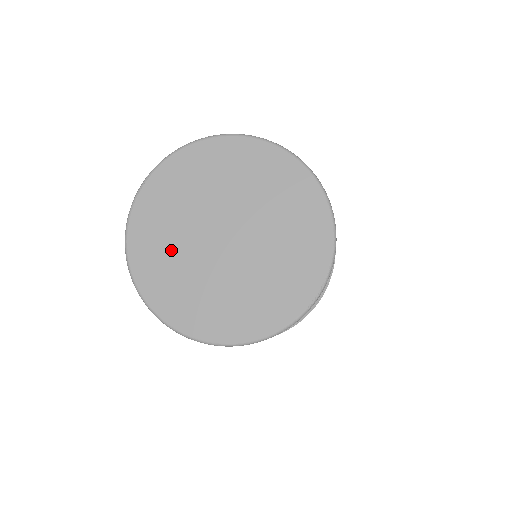
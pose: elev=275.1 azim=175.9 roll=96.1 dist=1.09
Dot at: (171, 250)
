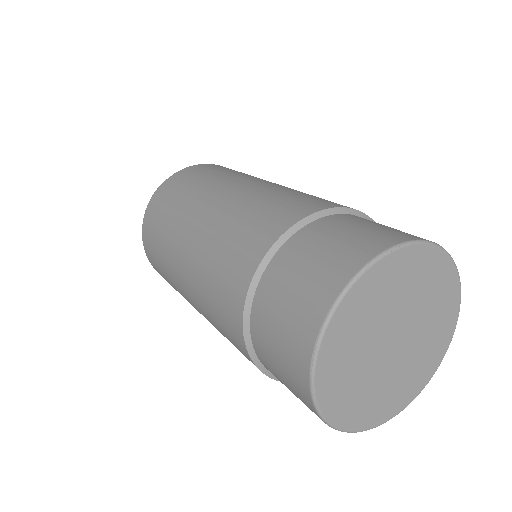
Dot at: (365, 324)
